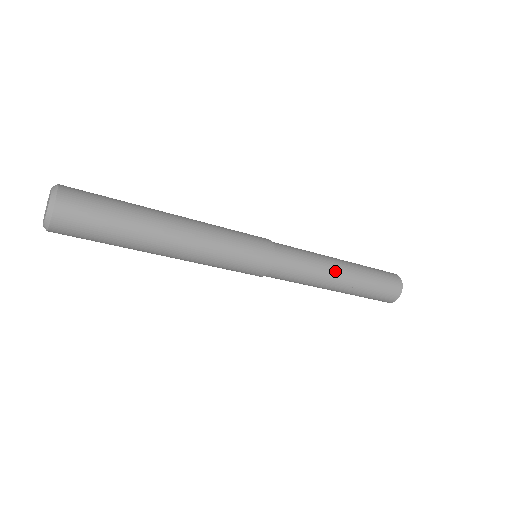
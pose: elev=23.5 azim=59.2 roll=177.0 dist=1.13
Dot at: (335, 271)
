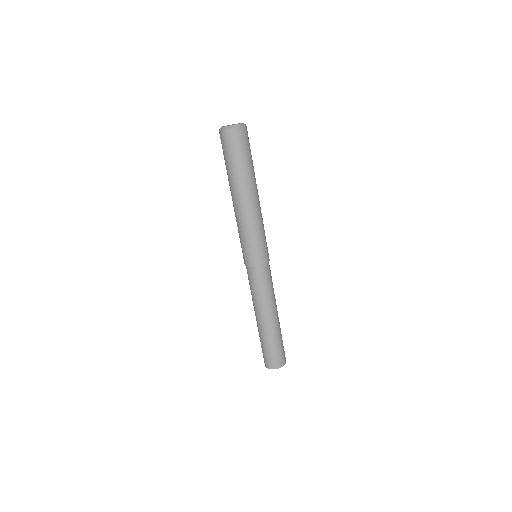
Dot at: occluded
